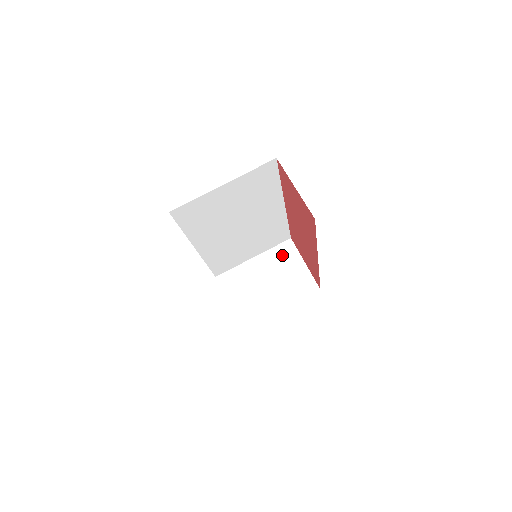
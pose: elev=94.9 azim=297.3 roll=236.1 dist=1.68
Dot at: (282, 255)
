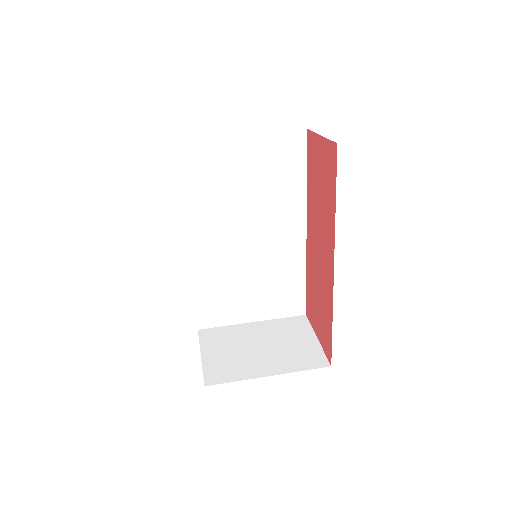
Dot at: (290, 326)
